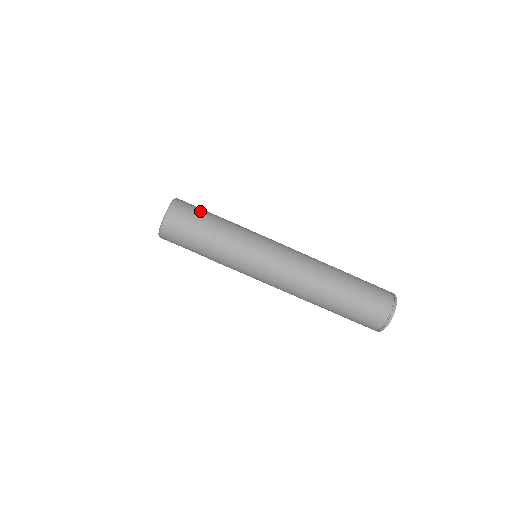
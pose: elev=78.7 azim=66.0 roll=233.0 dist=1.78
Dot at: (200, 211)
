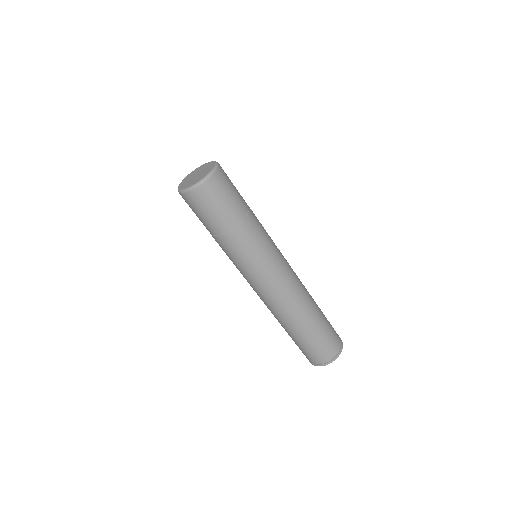
Dot at: occluded
